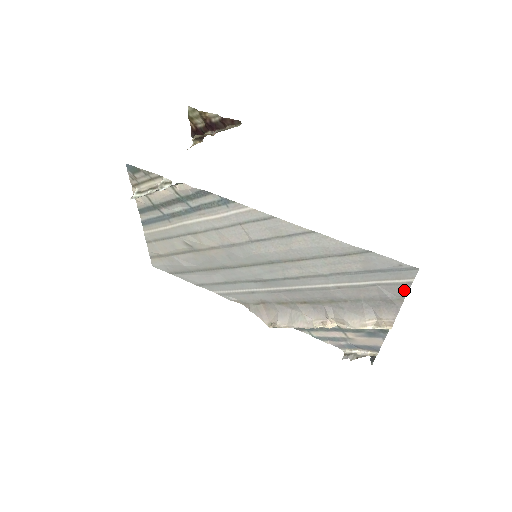
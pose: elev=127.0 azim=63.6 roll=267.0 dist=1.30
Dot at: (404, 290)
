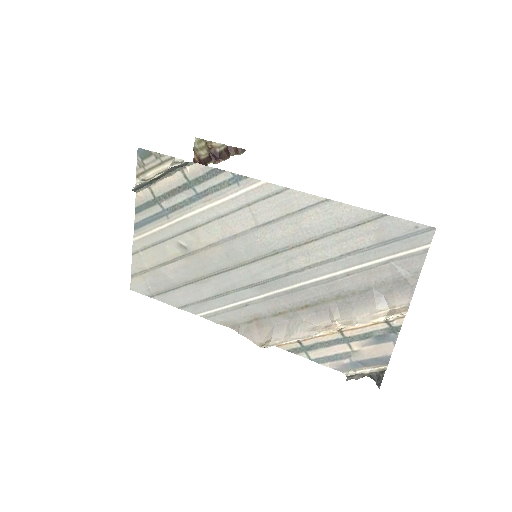
Dot at: (419, 262)
